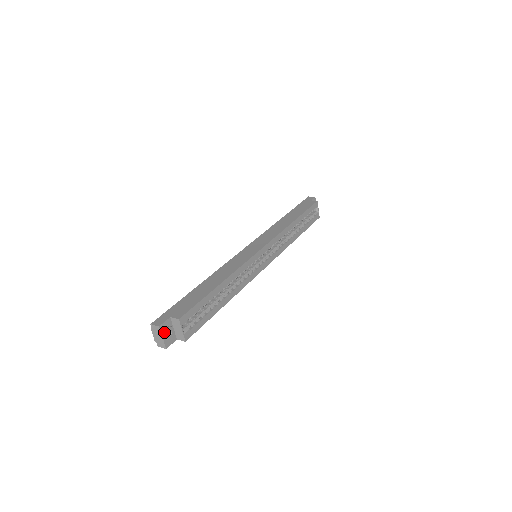
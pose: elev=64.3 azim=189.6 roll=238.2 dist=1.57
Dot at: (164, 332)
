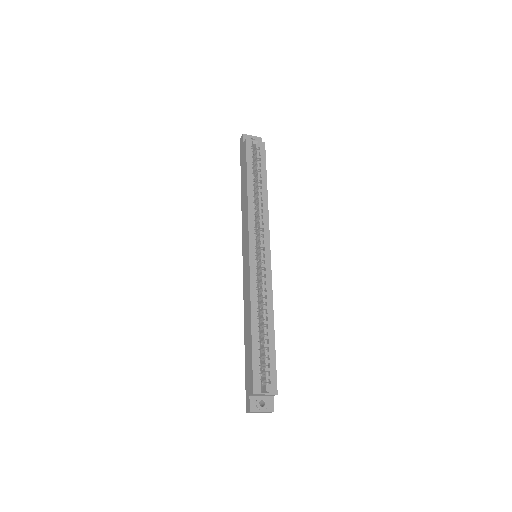
Dot at: (258, 409)
